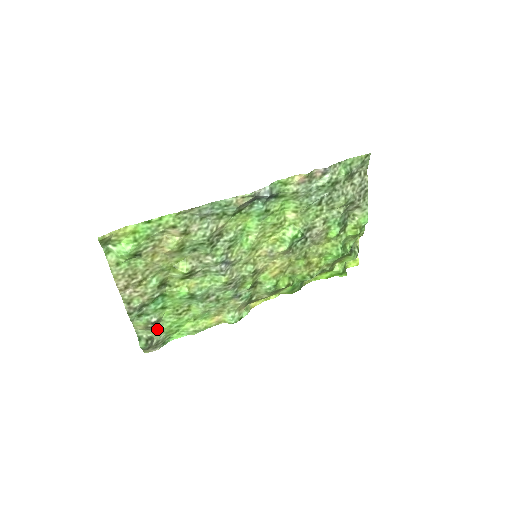
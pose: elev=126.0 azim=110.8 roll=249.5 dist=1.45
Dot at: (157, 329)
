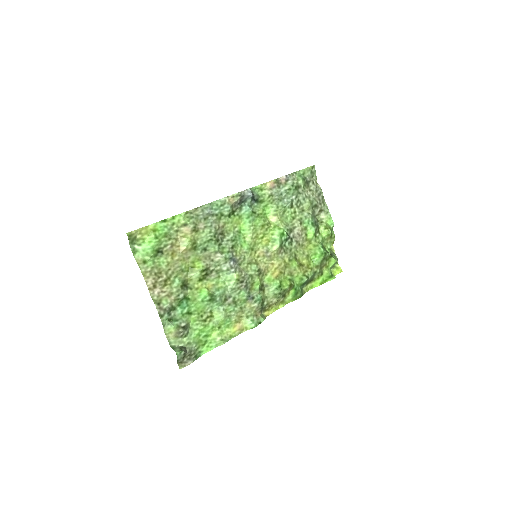
Dot at: (187, 338)
